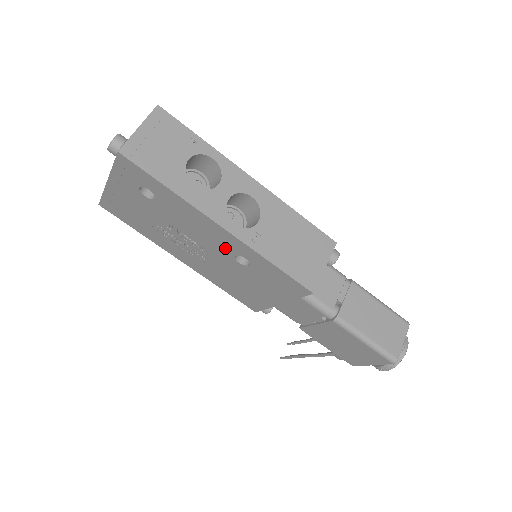
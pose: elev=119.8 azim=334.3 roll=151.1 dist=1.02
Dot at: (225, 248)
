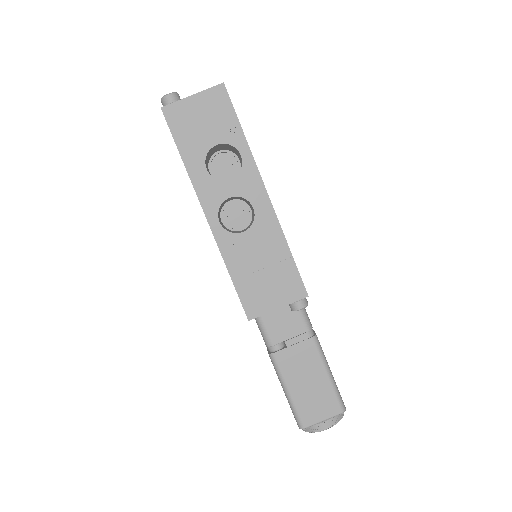
Dot at: occluded
